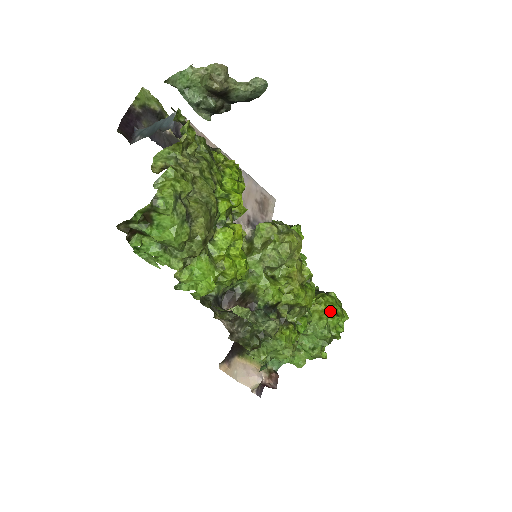
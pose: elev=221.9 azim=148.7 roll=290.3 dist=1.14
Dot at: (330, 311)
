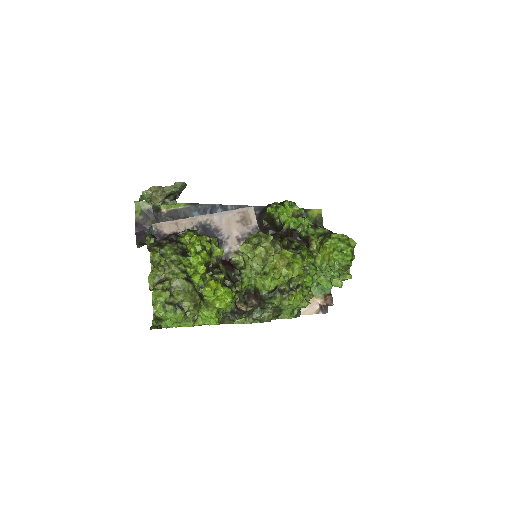
Dot at: (334, 251)
